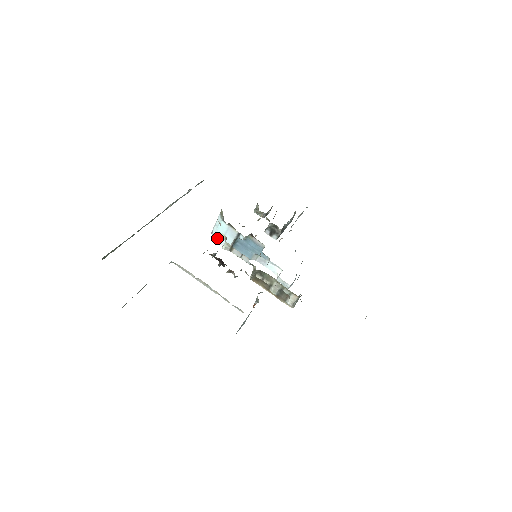
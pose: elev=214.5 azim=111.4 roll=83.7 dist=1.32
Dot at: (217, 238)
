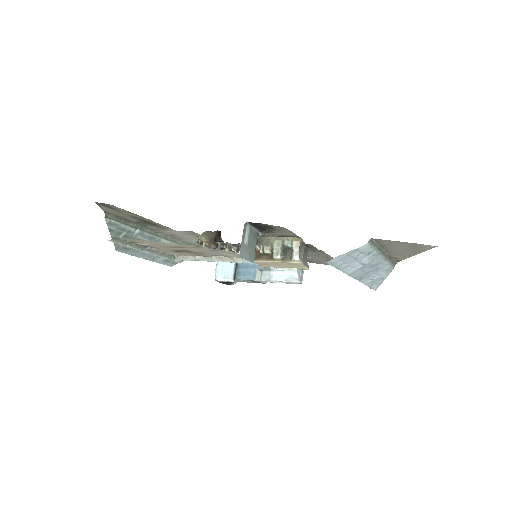
Dot at: (220, 275)
